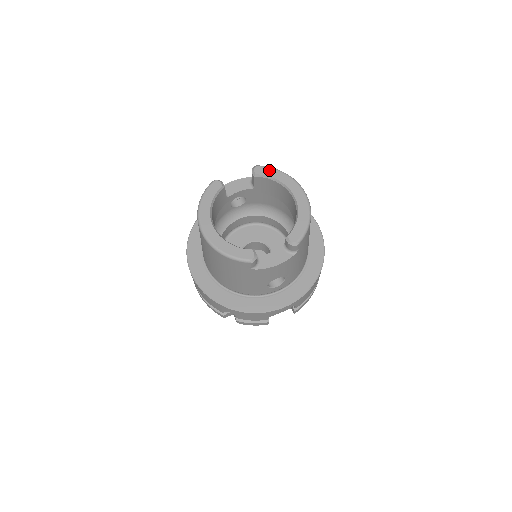
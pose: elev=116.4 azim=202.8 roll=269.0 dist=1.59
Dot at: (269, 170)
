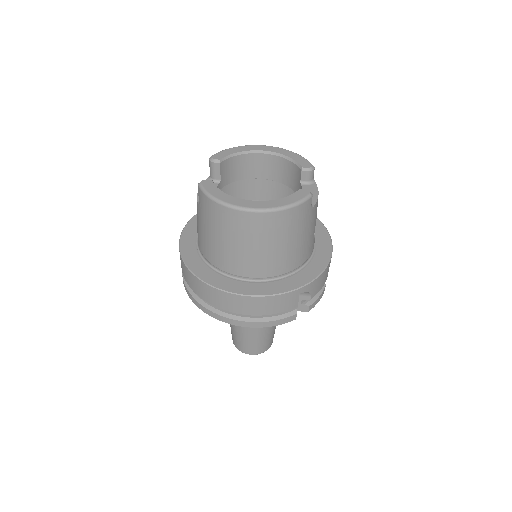
Dot at: (224, 152)
